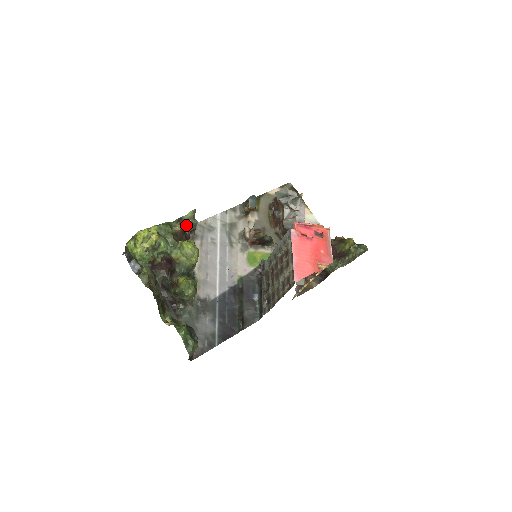
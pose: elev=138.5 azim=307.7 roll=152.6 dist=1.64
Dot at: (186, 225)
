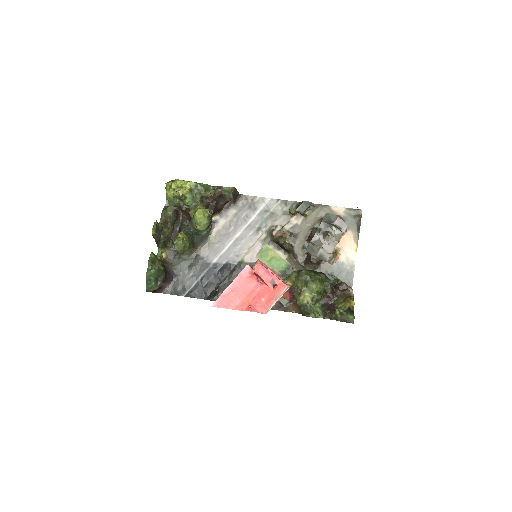
Dot at: (223, 194)
